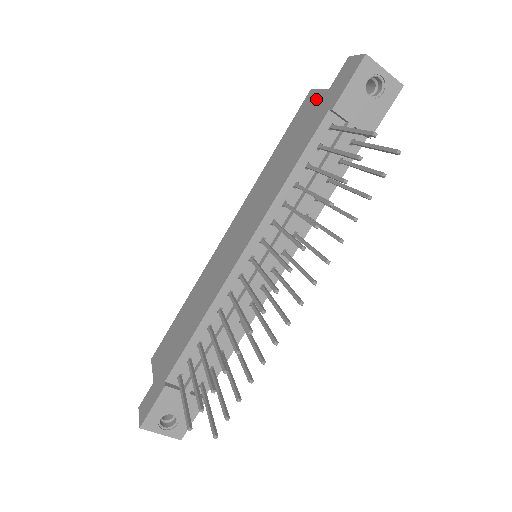
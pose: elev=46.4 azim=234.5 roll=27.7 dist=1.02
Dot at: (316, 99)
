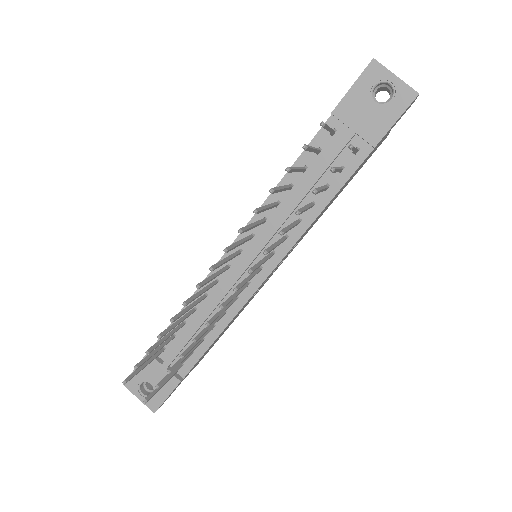
Dot at: occluded
